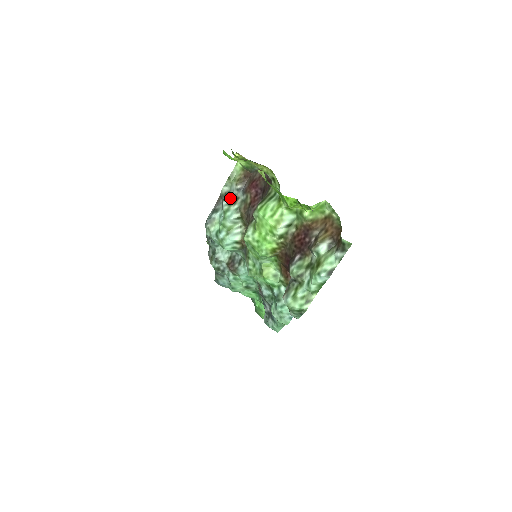
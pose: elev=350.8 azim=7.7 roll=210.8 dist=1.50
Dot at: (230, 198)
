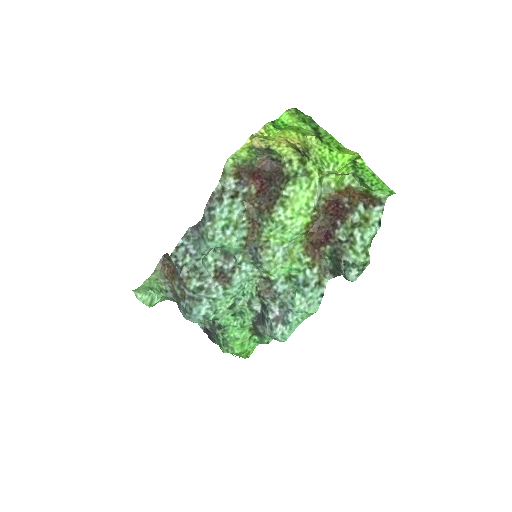
Dot at: (230, 192)
